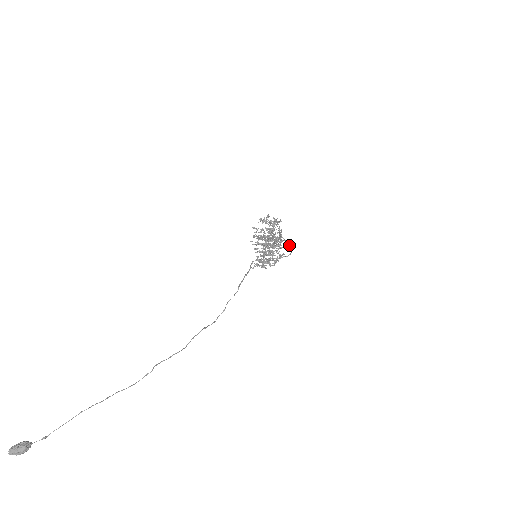
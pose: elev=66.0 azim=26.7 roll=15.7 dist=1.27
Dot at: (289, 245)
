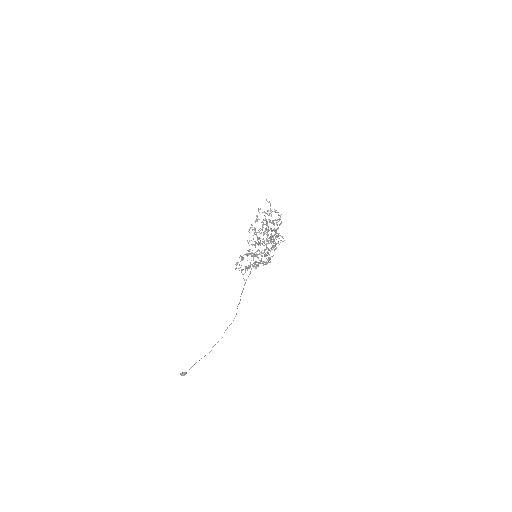
Dot at: (269, 254)
